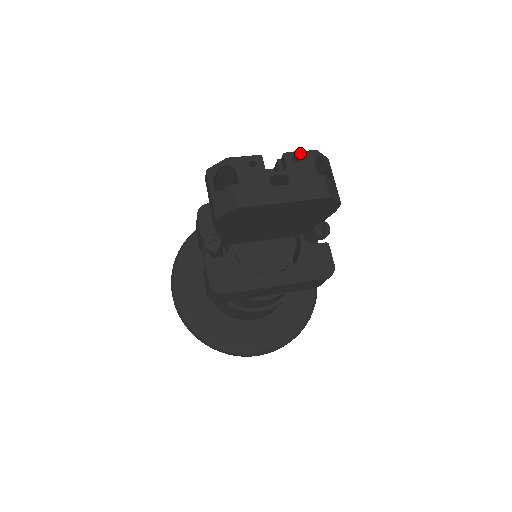
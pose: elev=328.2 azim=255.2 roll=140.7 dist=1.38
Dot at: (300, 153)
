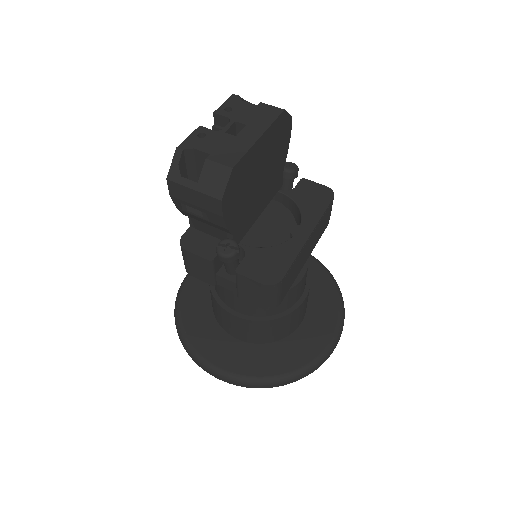
Dot at: (225, 104)
